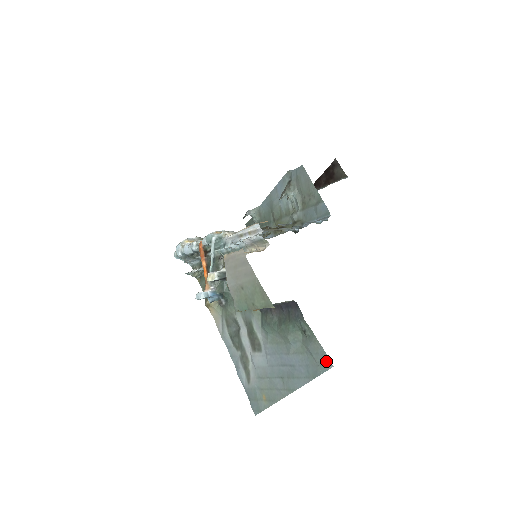
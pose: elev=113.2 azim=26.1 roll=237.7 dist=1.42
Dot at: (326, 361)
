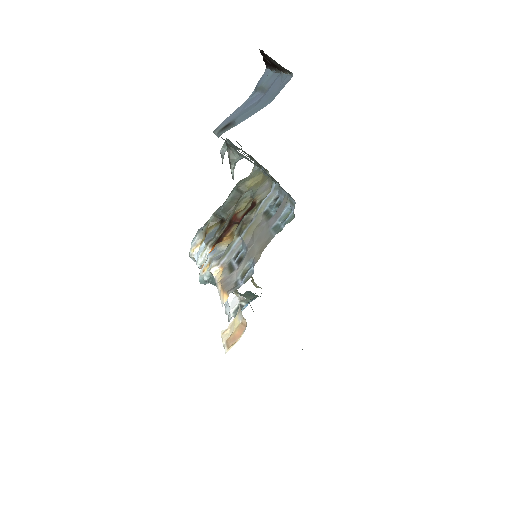
Dot at: occluded
